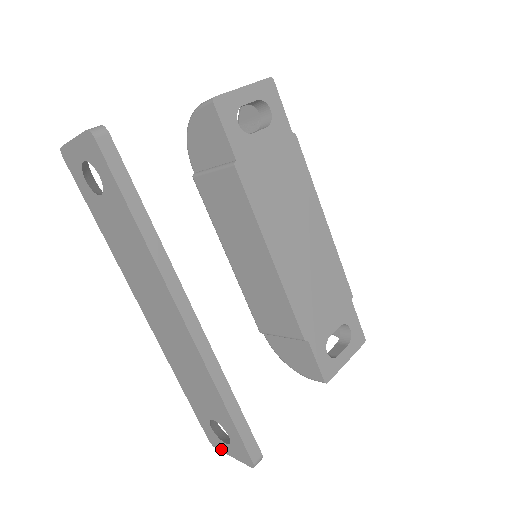
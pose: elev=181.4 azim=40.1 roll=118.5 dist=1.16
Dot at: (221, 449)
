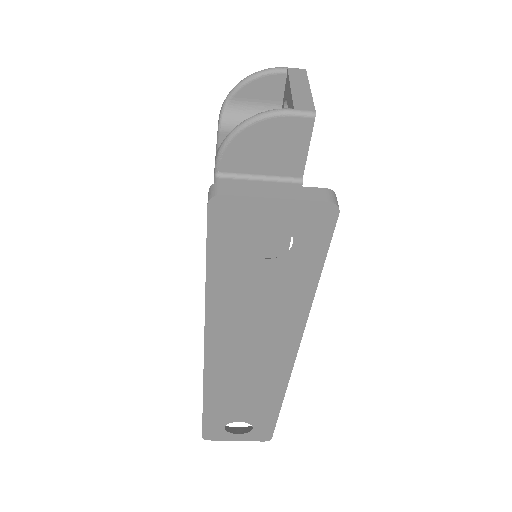
Dot at: (221, 439)
